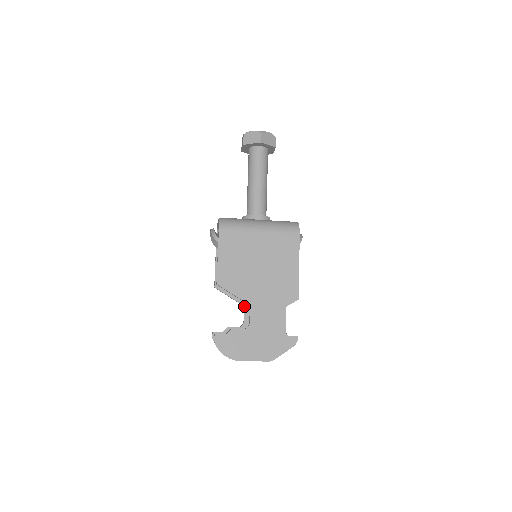
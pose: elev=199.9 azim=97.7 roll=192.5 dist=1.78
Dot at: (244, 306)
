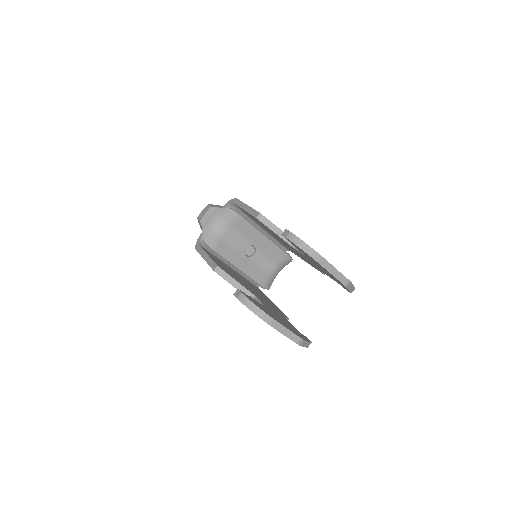
Dot at: (254, 295)
